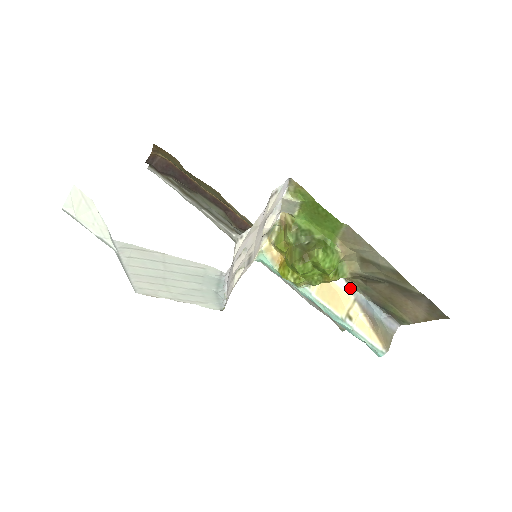
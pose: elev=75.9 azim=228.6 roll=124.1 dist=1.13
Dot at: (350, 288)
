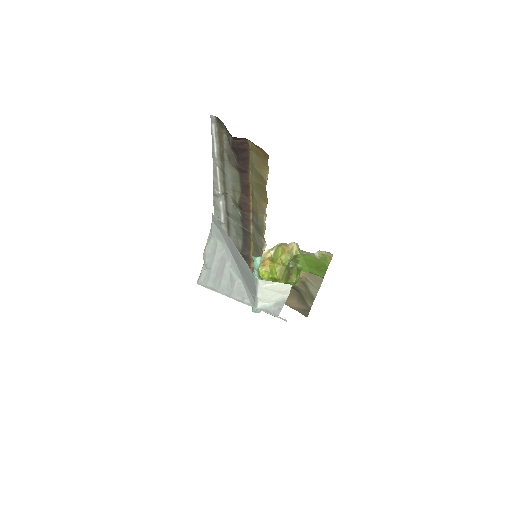
Dot at: occluded
